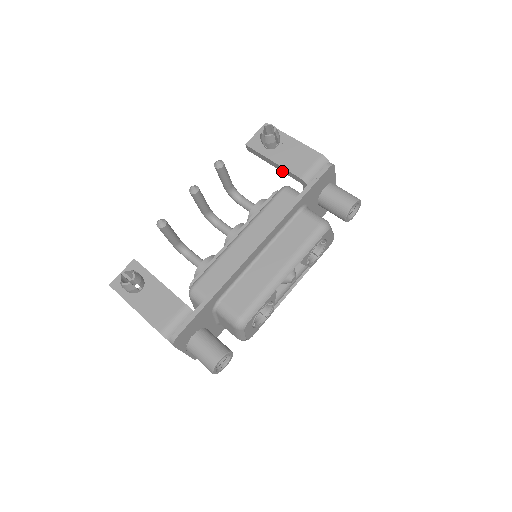
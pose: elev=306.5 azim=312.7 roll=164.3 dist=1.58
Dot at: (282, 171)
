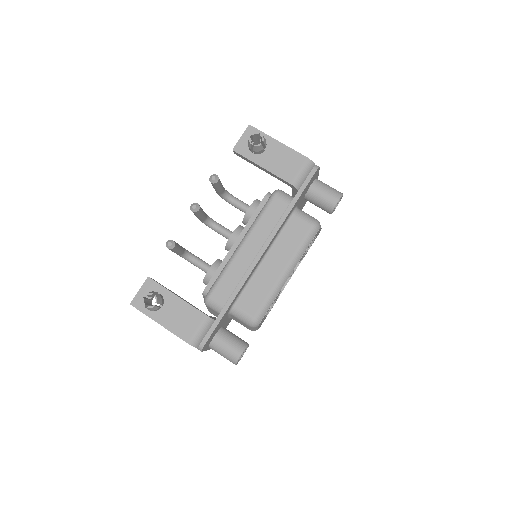
Dot at: (271, 175)
